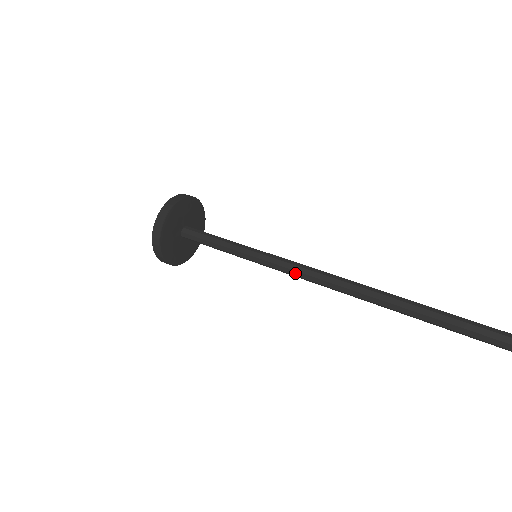
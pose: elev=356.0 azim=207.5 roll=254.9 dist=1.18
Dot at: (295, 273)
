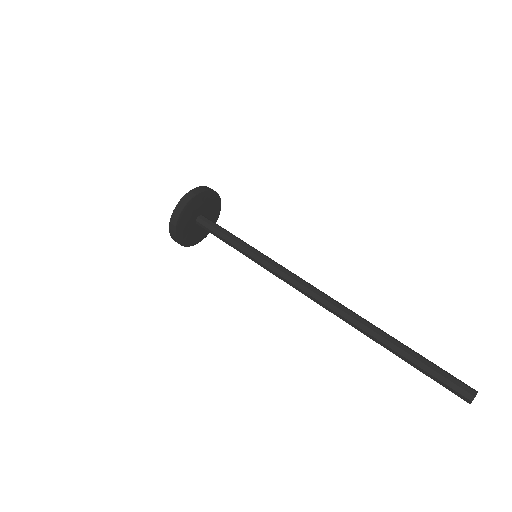
Dot at: (286, 277)
